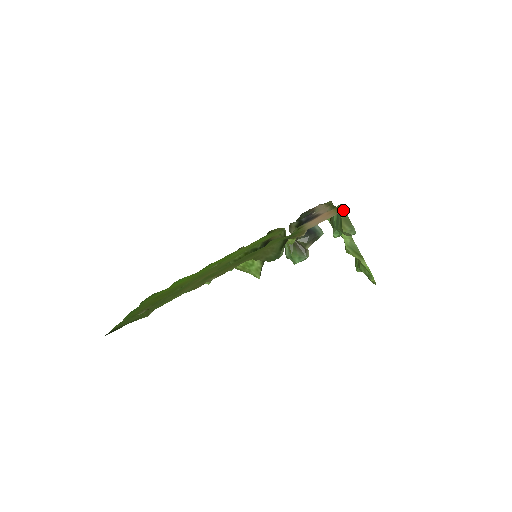
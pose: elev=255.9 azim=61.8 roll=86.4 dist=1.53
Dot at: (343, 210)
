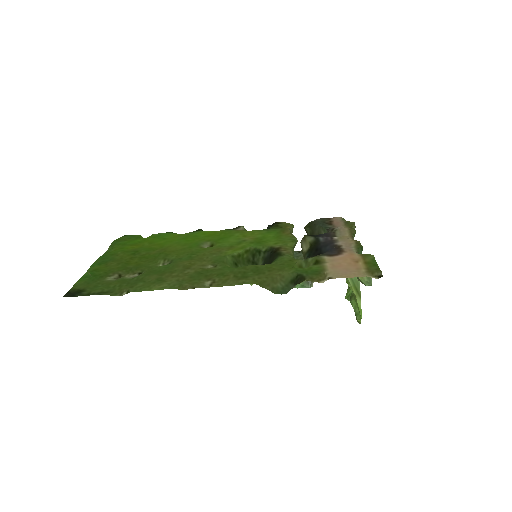
Dot at: (374, 273)
